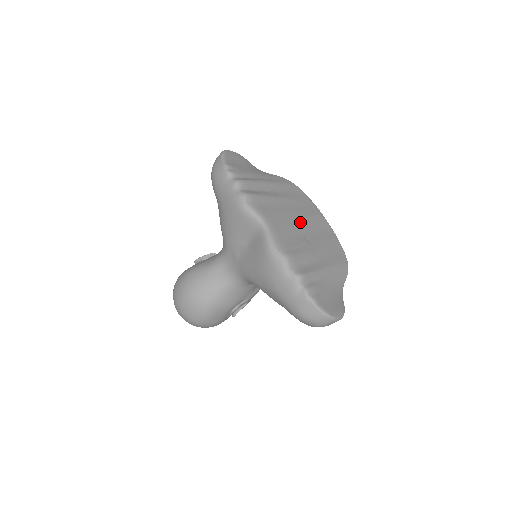
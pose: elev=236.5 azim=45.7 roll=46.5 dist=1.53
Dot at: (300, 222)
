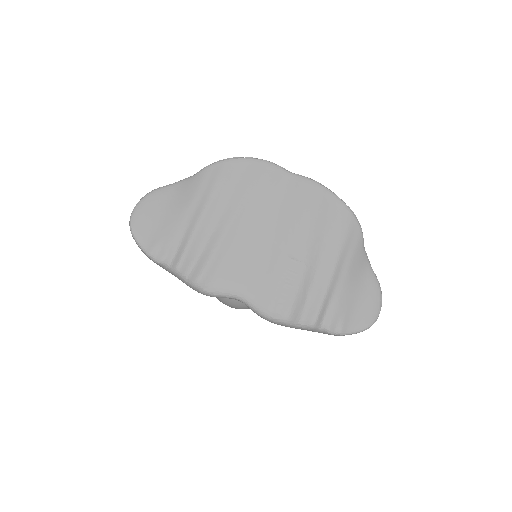
Dot at: (271, 235)
